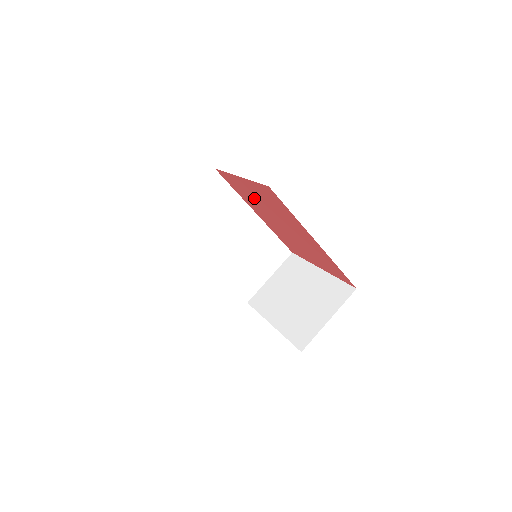
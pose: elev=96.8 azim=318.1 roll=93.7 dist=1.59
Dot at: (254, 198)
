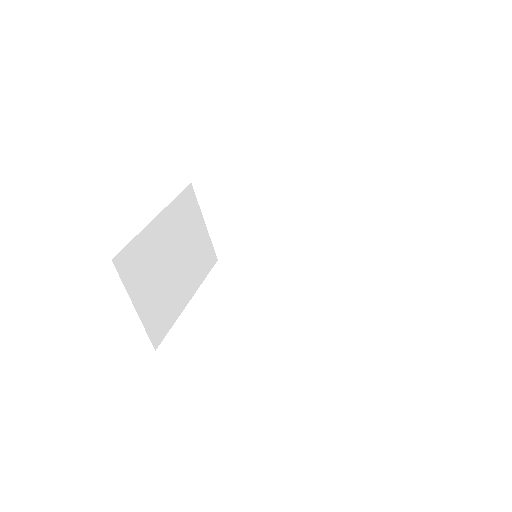
Dot at: occluded
